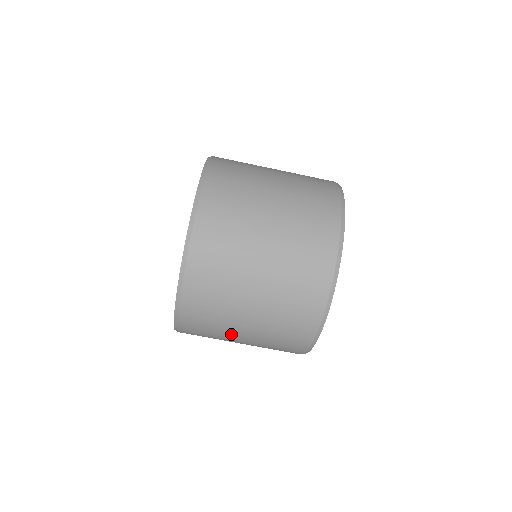
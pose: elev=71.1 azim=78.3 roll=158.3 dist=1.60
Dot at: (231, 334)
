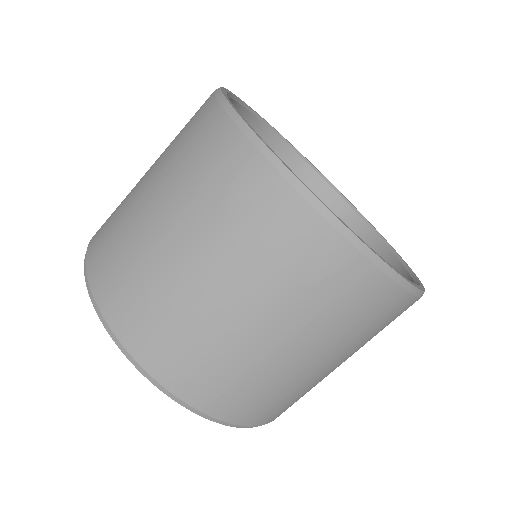
Dot at: (237, 337)
